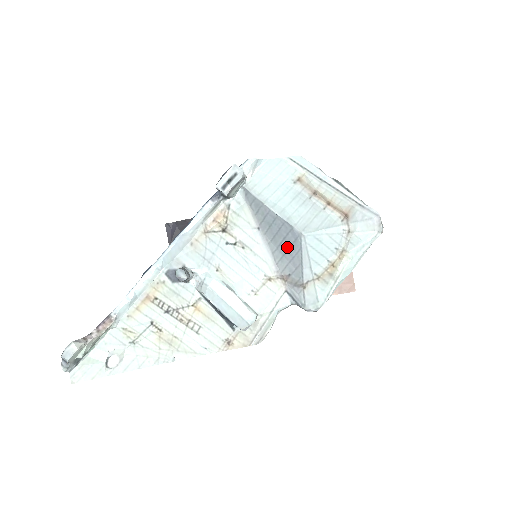
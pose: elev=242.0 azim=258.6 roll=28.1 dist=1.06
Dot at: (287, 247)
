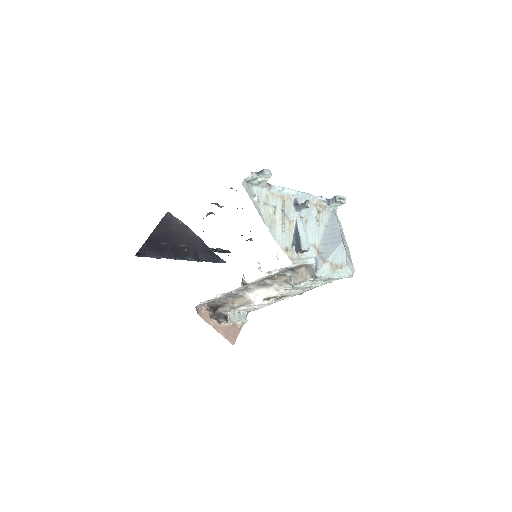
Dot at: (332, 242)
